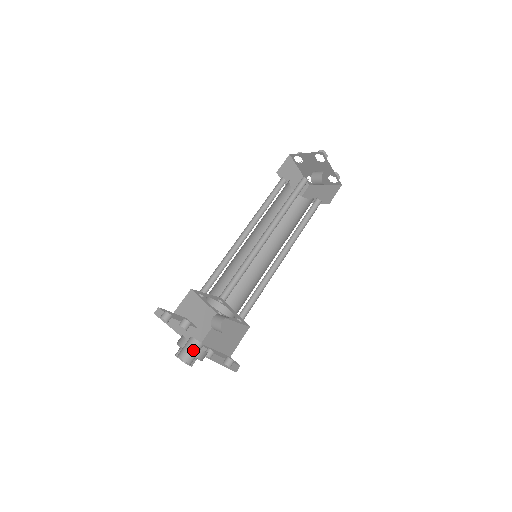
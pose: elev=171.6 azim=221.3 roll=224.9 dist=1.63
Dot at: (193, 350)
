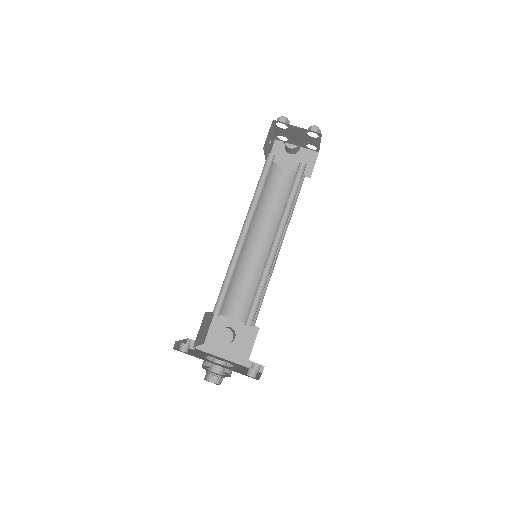
Dot at: (213, 369)
